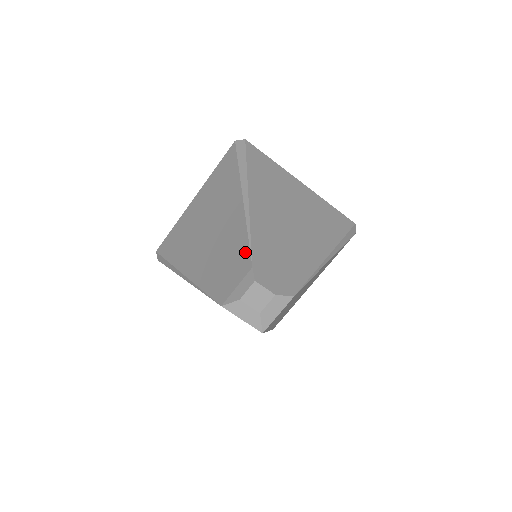
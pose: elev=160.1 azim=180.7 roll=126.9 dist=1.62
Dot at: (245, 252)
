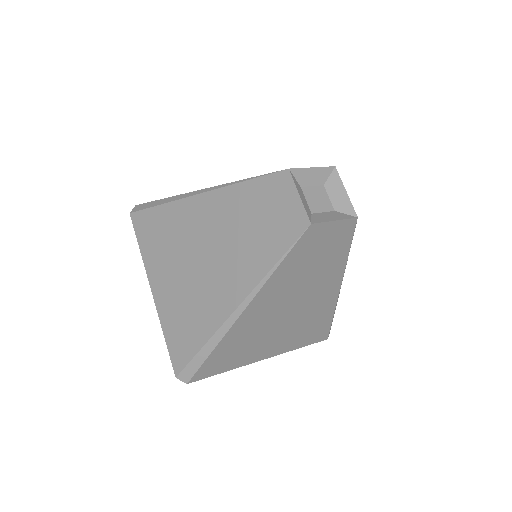
Dot at: (265, 183)
